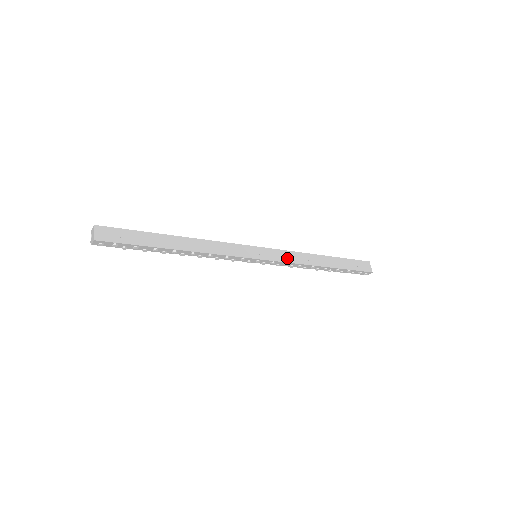
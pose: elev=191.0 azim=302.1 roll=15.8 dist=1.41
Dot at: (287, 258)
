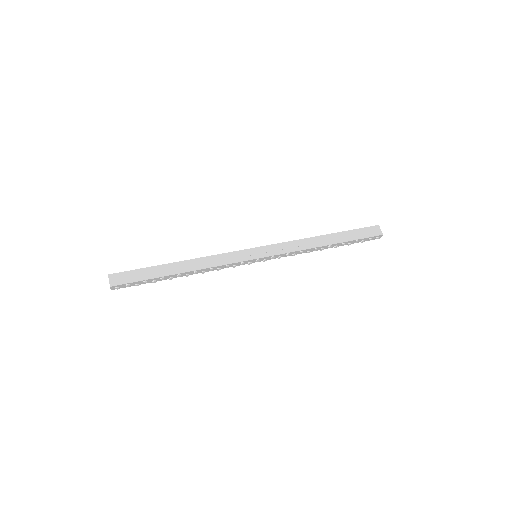
Dot at: (286, 249)
